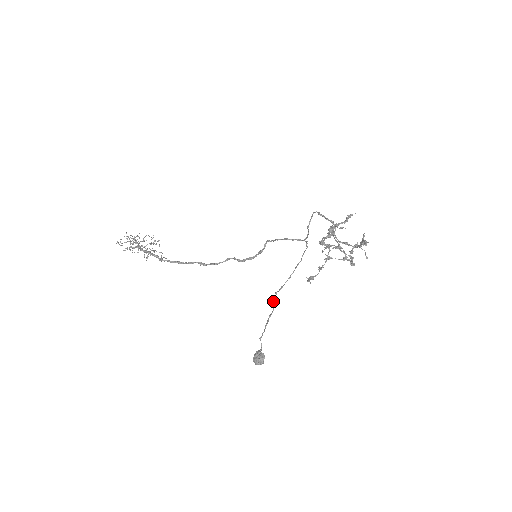
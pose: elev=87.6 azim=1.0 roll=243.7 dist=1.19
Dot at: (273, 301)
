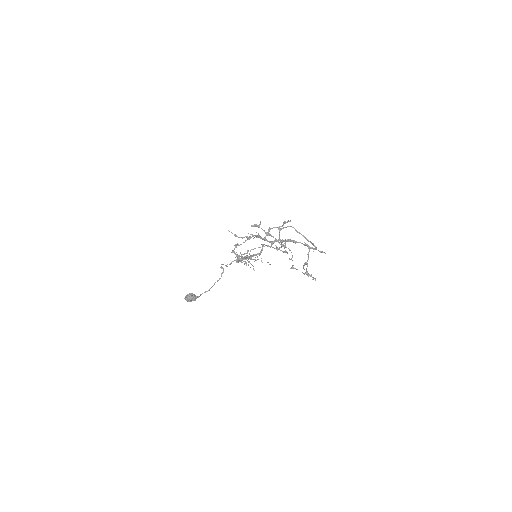
Dot at: (223, 271)
